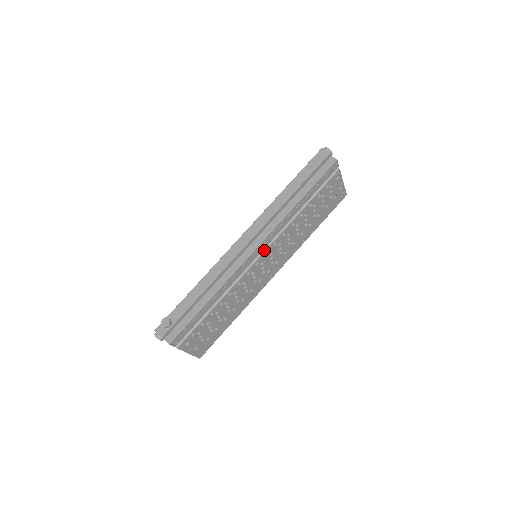
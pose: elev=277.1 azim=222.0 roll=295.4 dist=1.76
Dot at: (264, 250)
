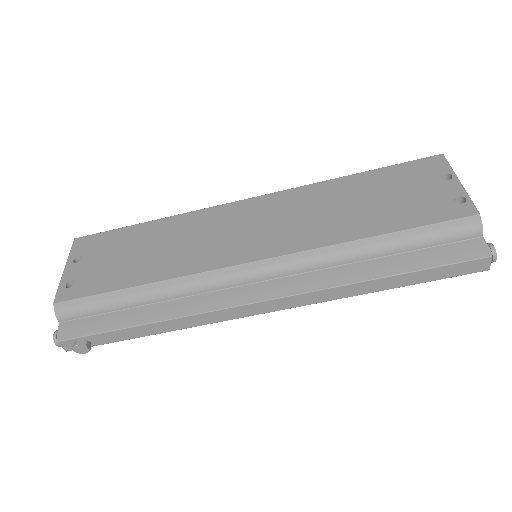
Dot at: occluded
